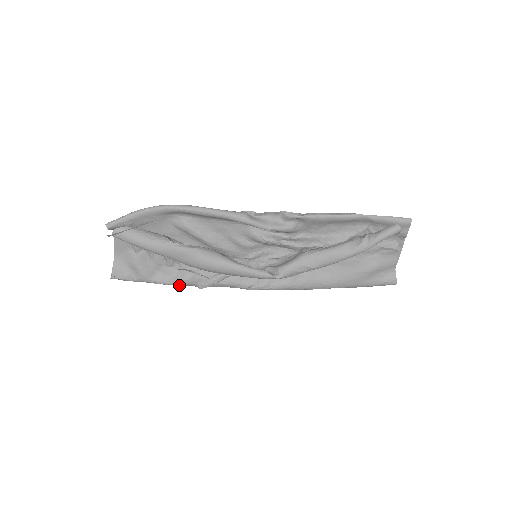
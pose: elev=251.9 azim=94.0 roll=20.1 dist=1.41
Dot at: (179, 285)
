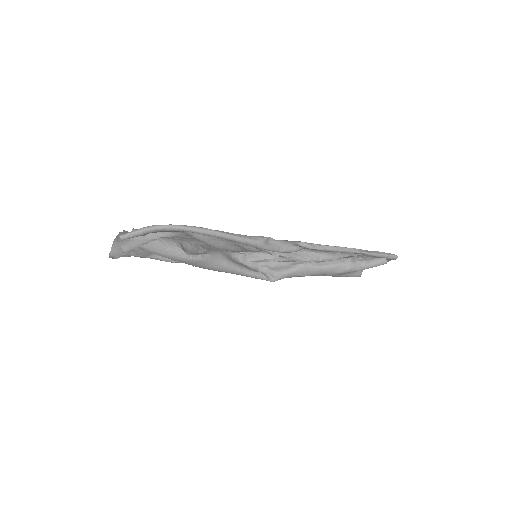
Dot at: (175, 262)
